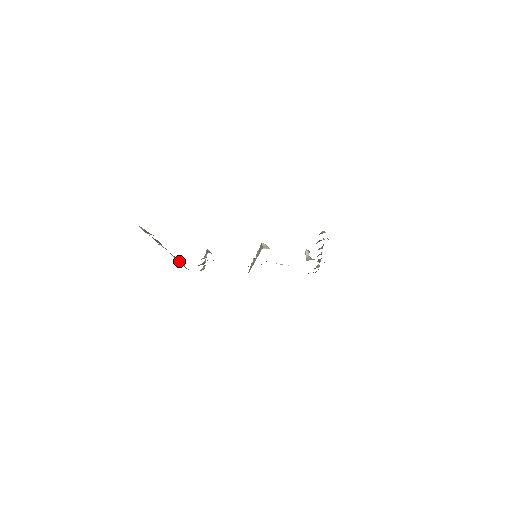
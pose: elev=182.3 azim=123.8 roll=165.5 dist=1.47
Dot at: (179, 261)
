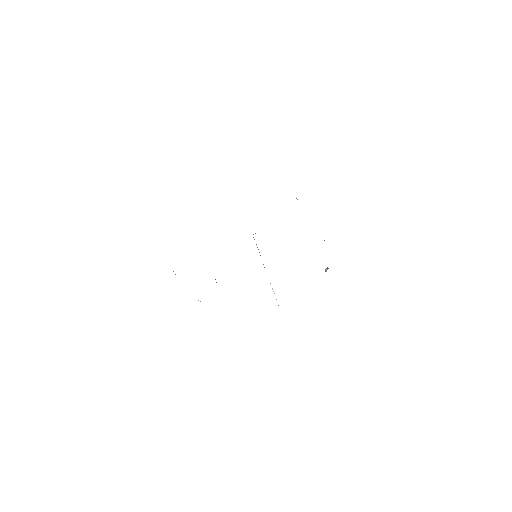
Dot at: occluded
